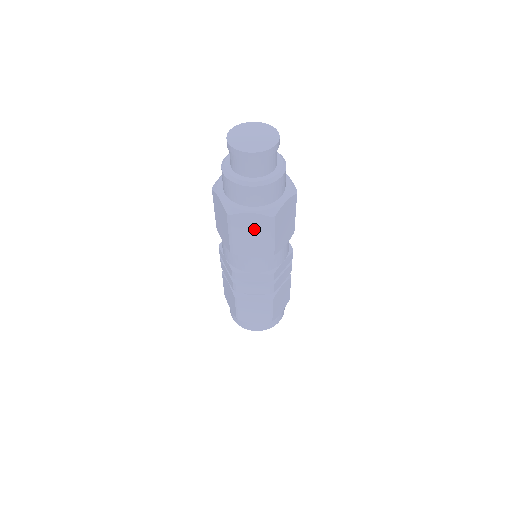
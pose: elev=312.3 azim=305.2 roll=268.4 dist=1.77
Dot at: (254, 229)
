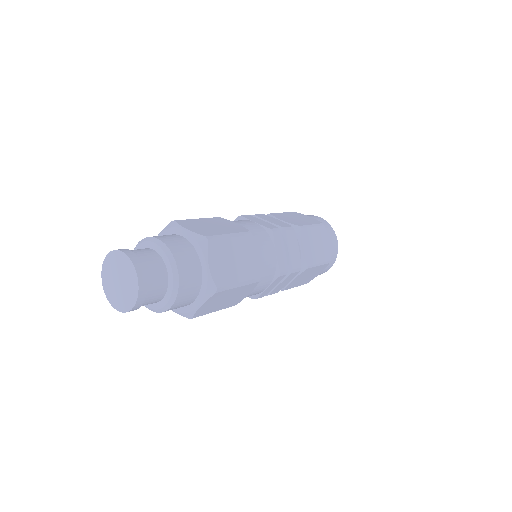
Dot at: occluded
